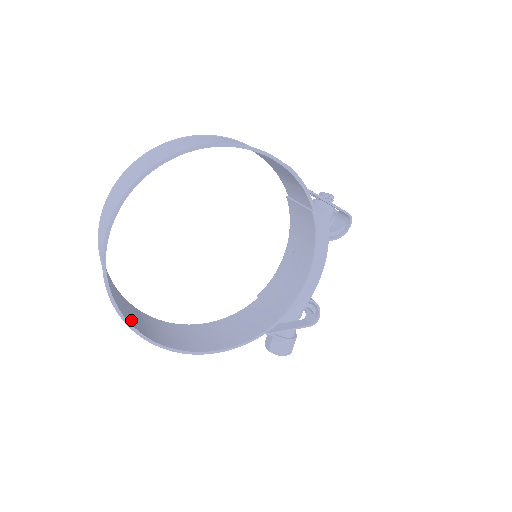
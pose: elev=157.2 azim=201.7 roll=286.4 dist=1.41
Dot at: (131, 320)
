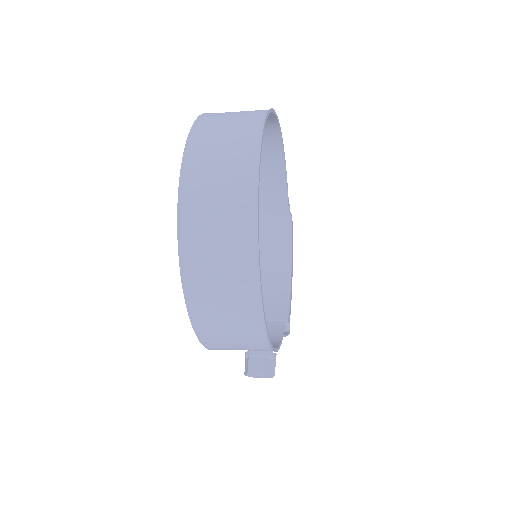
Dot at: (246, 290)
